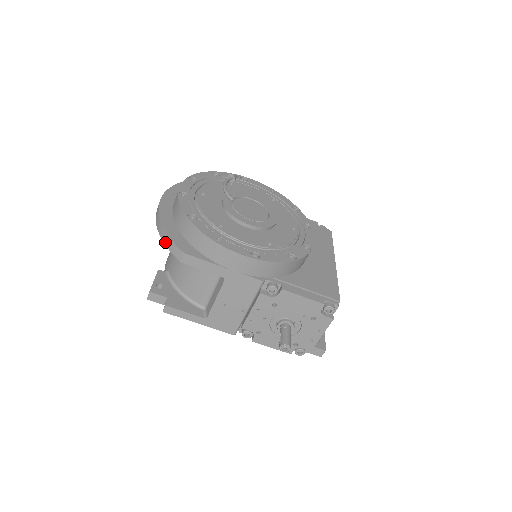
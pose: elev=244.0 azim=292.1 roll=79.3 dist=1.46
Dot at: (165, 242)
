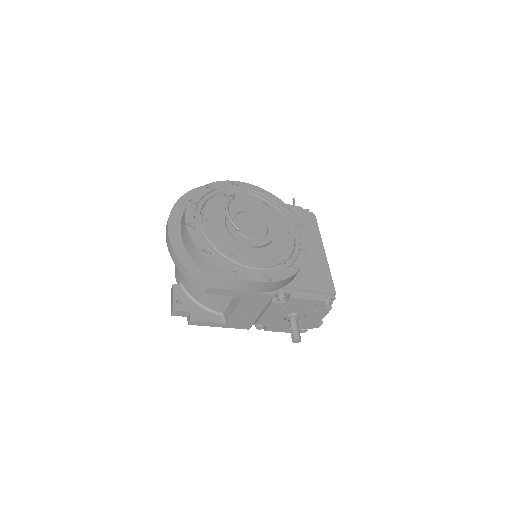
Dot at: (185, 276)
